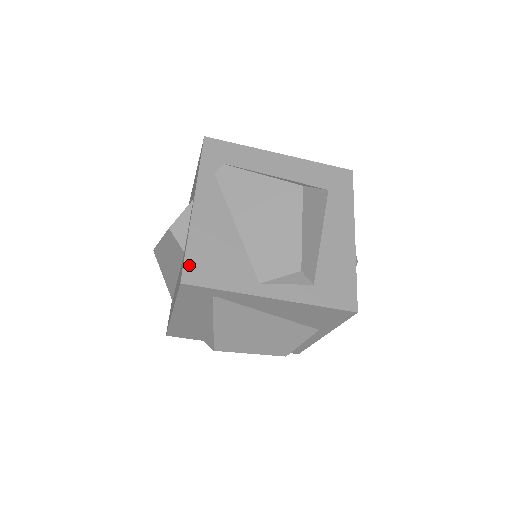
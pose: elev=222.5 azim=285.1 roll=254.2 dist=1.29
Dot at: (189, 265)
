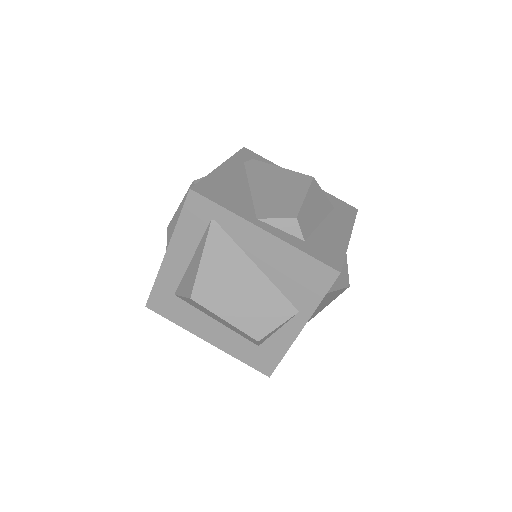
Dot at: (202, 185)
